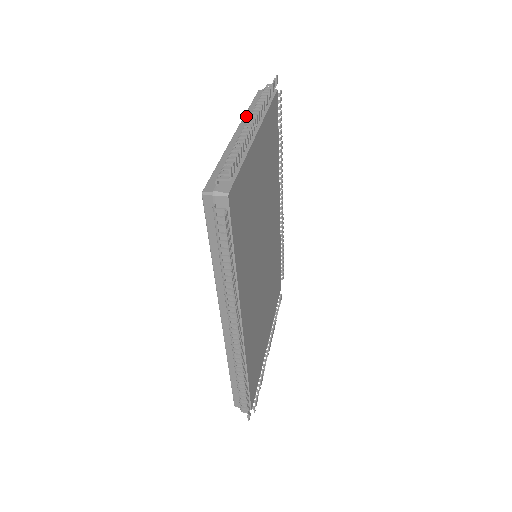
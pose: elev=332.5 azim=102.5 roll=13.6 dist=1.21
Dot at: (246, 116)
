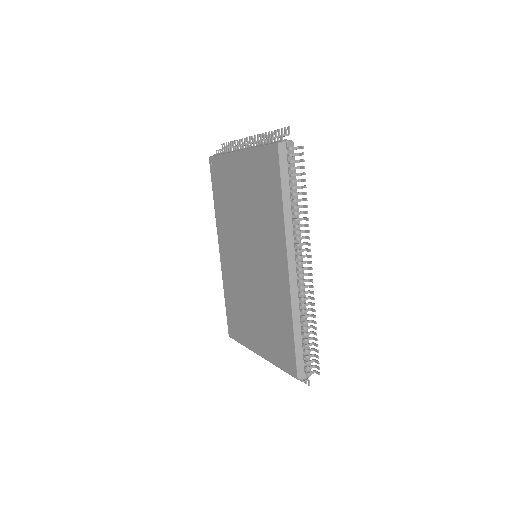
Dot at: (229, 152)
